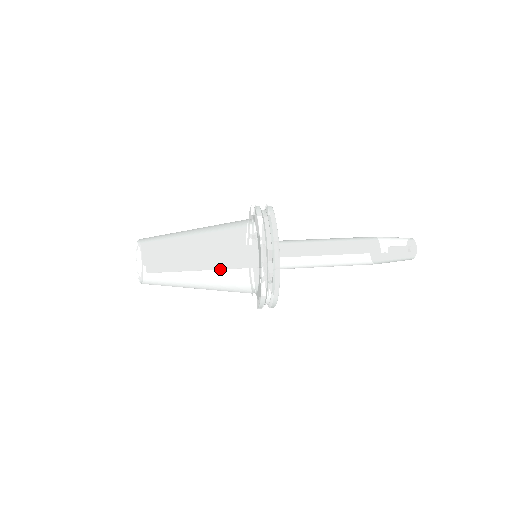
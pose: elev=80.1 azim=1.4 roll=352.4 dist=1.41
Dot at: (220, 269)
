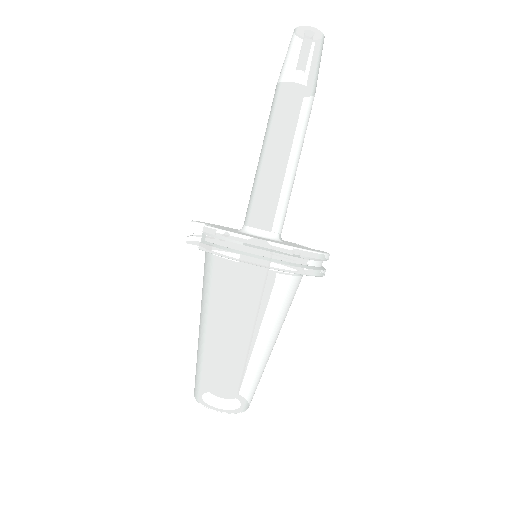
Dot at: (269, 318)
